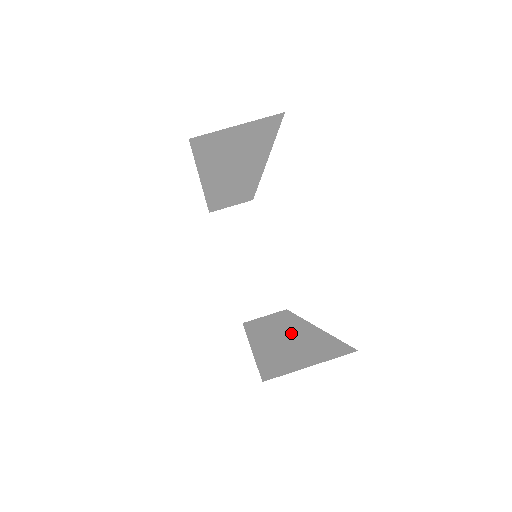
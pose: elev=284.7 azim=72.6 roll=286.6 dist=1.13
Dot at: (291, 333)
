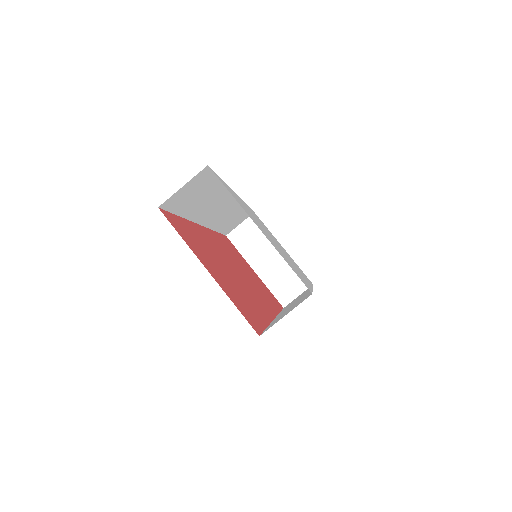
Dot at: occluded
